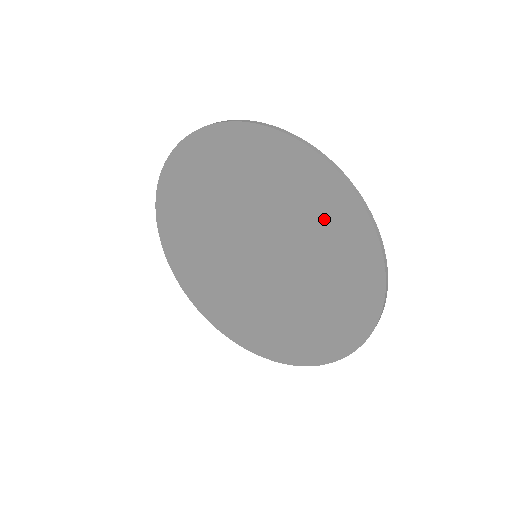
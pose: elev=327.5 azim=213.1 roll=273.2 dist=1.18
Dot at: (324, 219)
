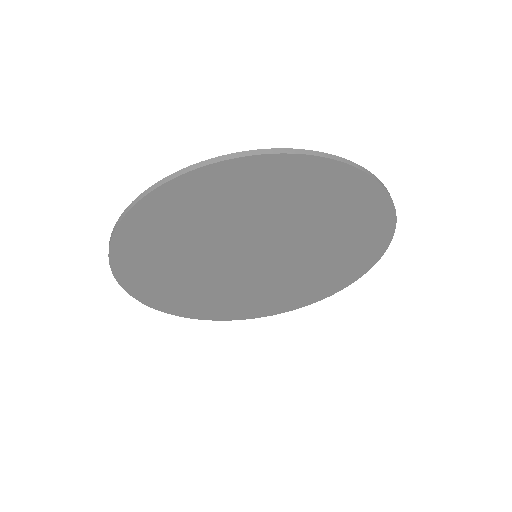
Dot at: (324, 199)
